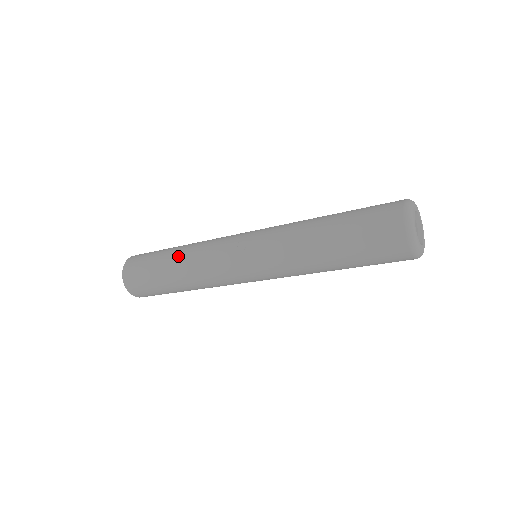
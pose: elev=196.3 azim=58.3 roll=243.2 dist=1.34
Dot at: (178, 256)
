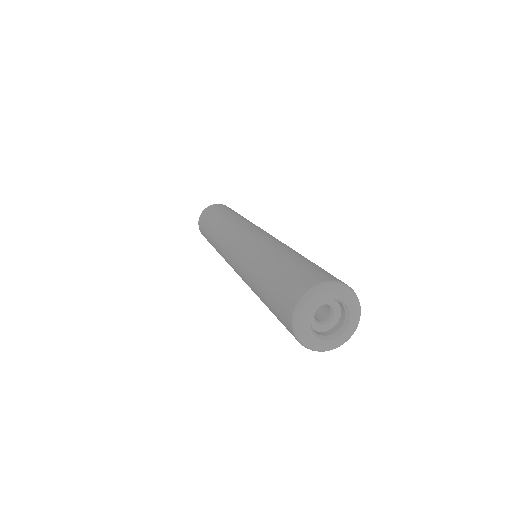
Dot at: (212, 240)
